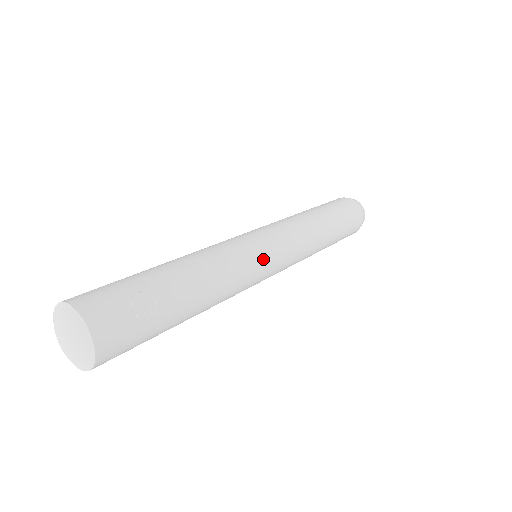
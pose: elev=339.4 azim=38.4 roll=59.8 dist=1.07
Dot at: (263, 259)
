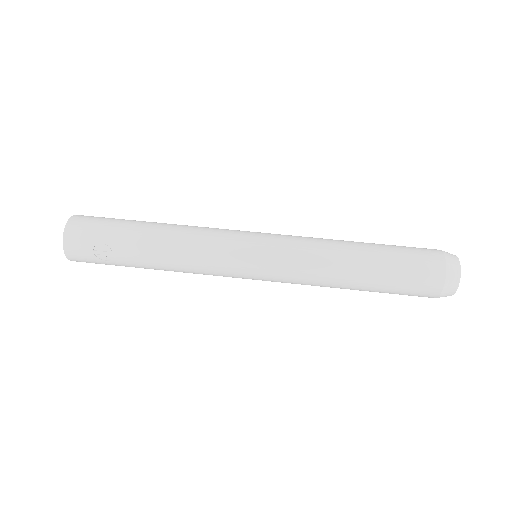
Dot at: (235, 270)
